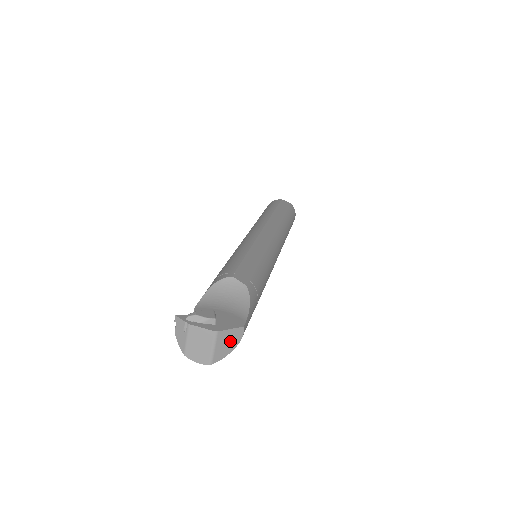
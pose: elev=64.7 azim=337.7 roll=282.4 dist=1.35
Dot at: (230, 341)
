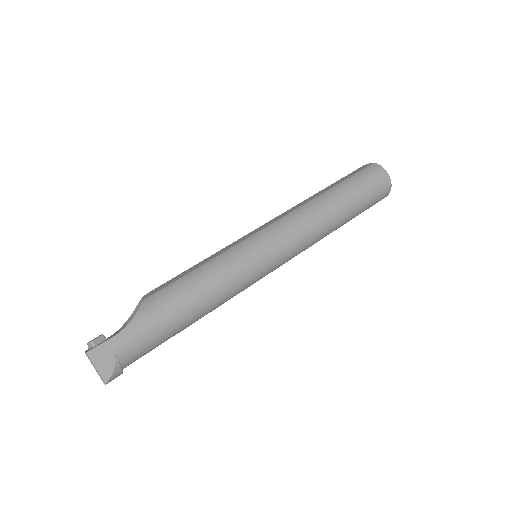
Dot at: (105, 358)
